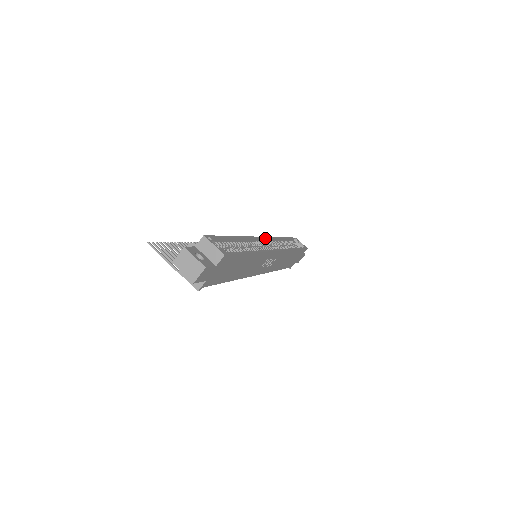
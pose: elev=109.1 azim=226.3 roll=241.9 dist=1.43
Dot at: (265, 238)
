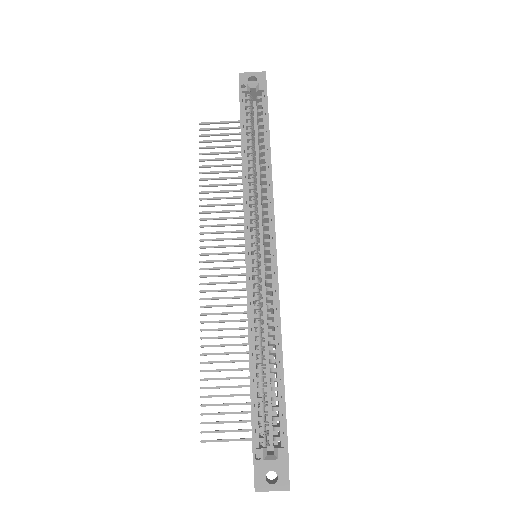
Dot at: (247, 242)
